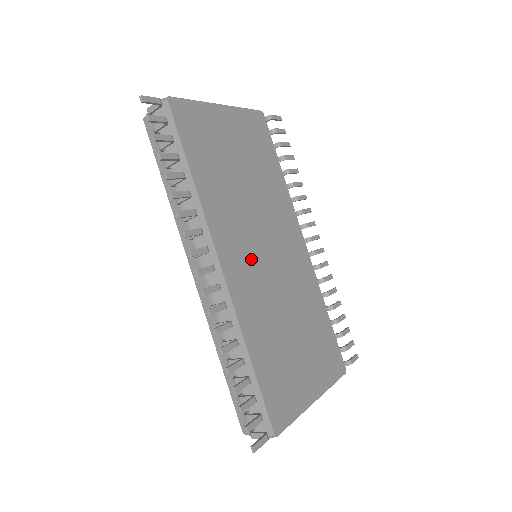
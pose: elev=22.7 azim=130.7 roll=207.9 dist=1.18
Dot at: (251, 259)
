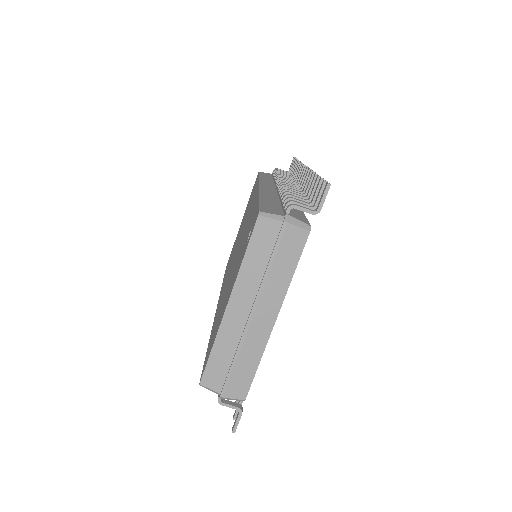
Dot at: occluded
